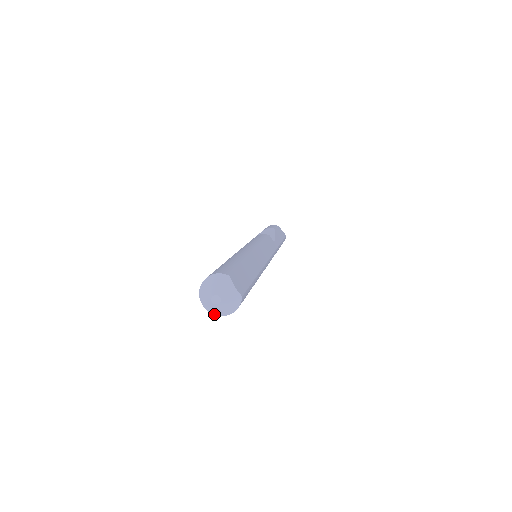
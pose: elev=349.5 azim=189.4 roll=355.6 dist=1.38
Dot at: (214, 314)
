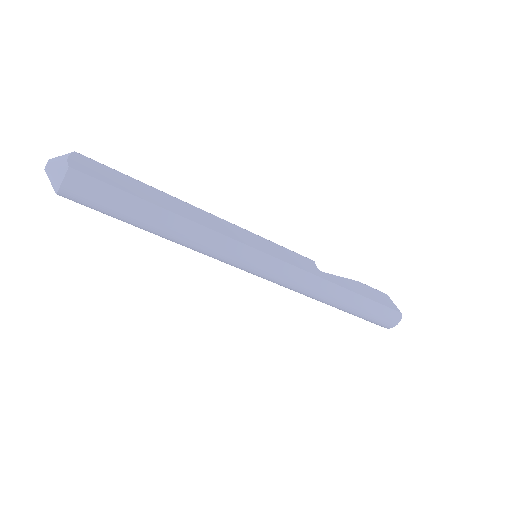
Dot at: (56, 193)
